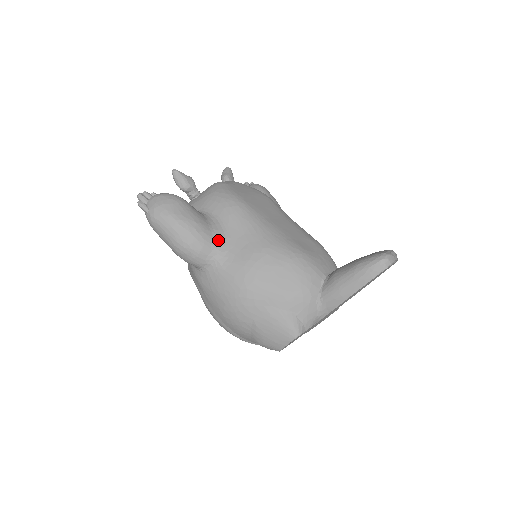
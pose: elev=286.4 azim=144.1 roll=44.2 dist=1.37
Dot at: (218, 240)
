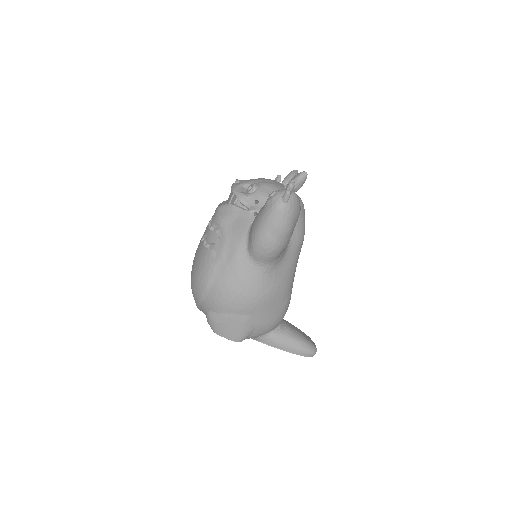
Dot at: (280, 258)
